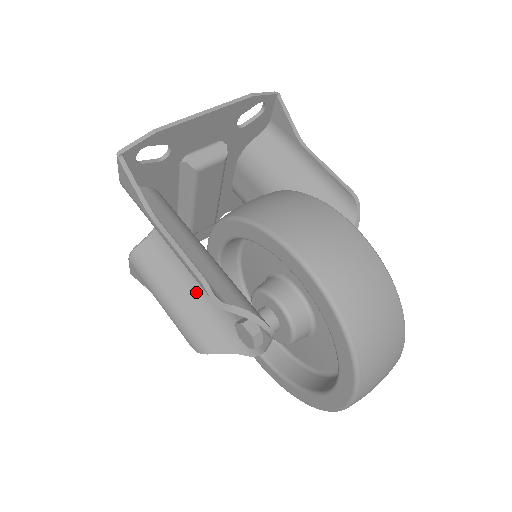
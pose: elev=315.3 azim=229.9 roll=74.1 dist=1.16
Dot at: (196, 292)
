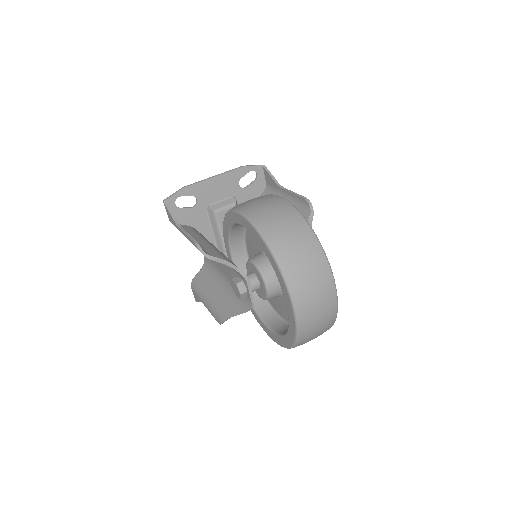
Dot at: (222, 288)
